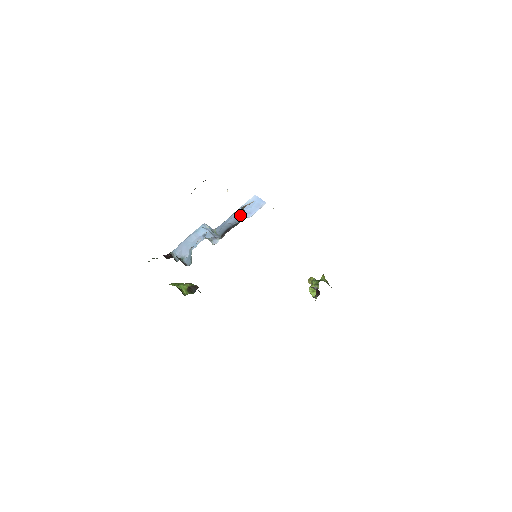
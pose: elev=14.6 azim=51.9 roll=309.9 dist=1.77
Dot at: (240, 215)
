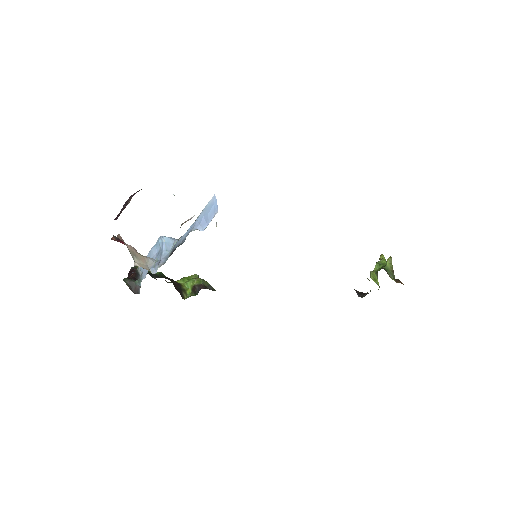
Dot at: (194, 226)
